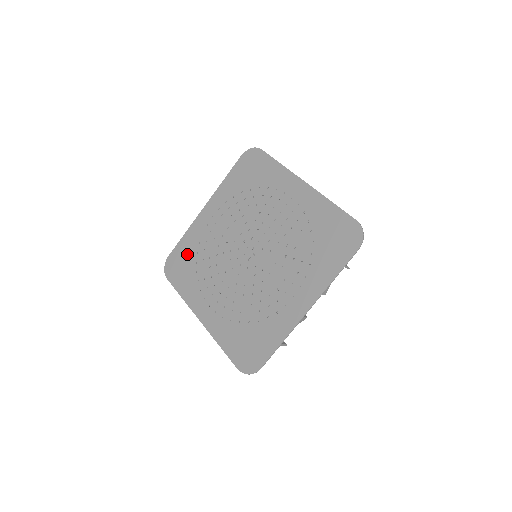
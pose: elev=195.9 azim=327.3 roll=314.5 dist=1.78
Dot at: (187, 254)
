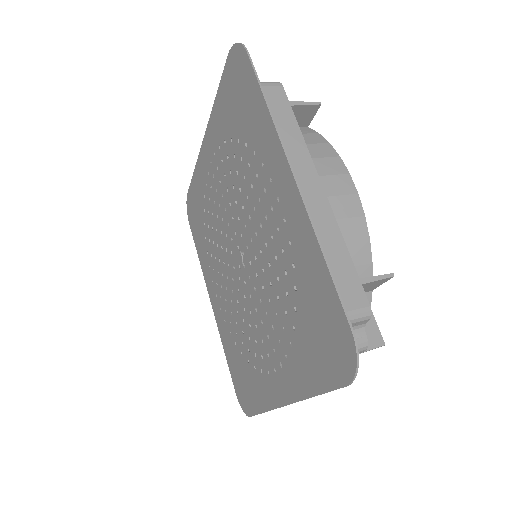
Dot at: (198, 204)
